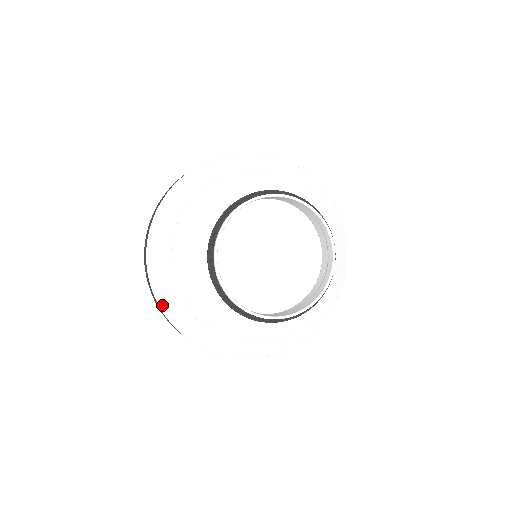
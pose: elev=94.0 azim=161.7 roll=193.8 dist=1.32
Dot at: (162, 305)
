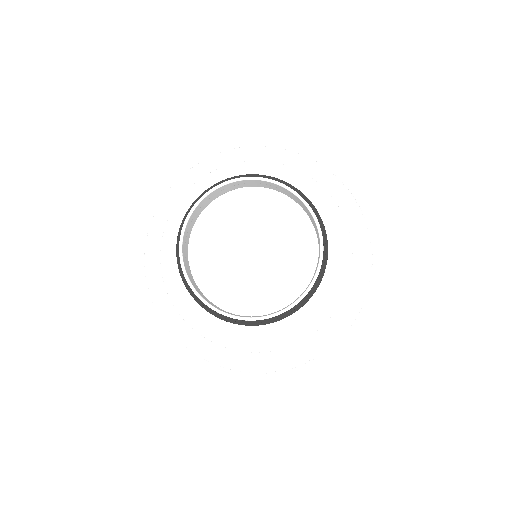
Dot at: (146, 262)
